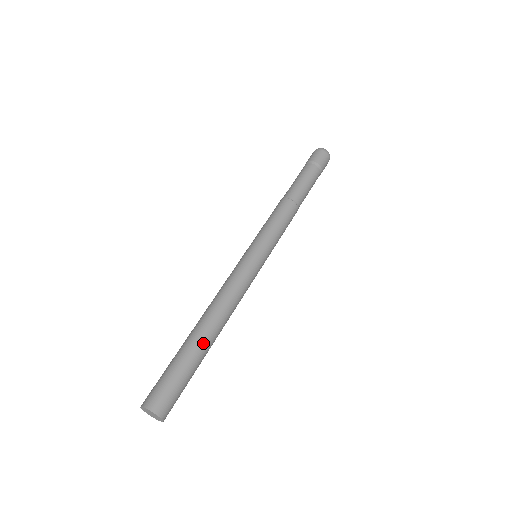
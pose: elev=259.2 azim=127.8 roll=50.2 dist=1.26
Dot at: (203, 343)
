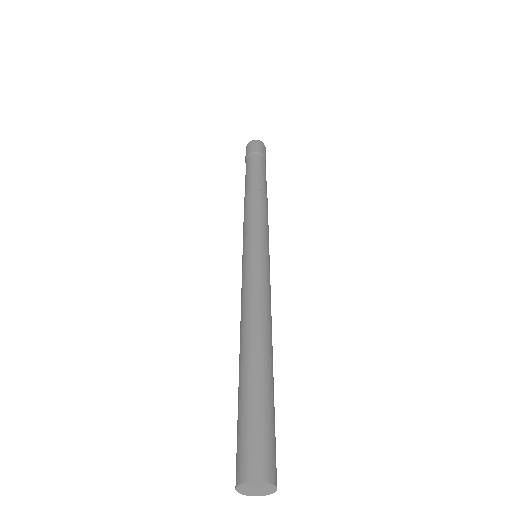
Dot at: (259, 365)
